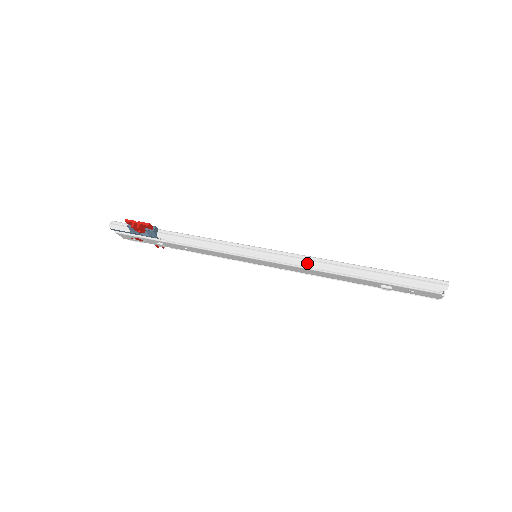
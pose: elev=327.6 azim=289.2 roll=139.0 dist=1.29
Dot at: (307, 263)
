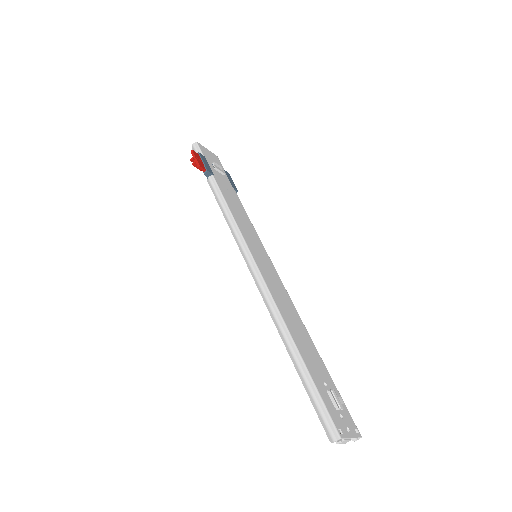
Dot at: (265, 300)
